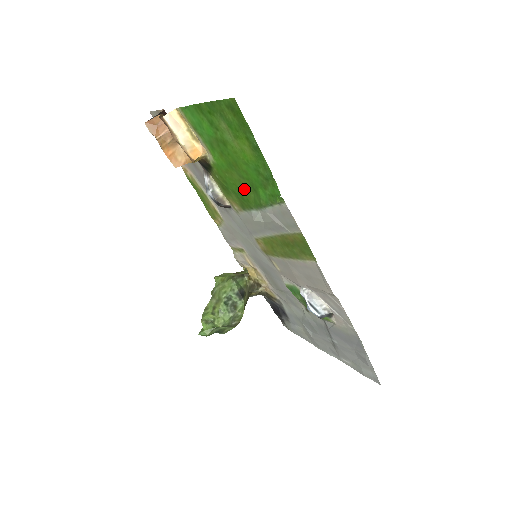
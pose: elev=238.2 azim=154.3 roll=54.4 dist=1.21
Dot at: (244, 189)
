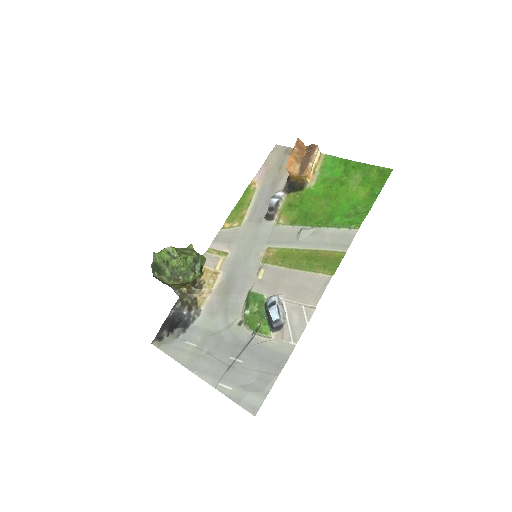
Dot at: (317, 212)
